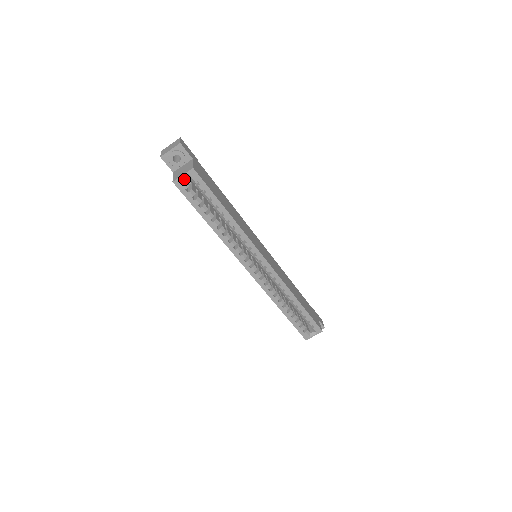
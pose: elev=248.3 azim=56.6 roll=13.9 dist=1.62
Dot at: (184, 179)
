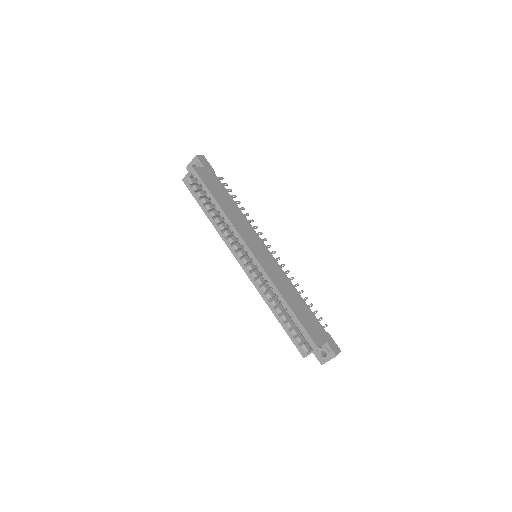
Dot at: (190, 178)
